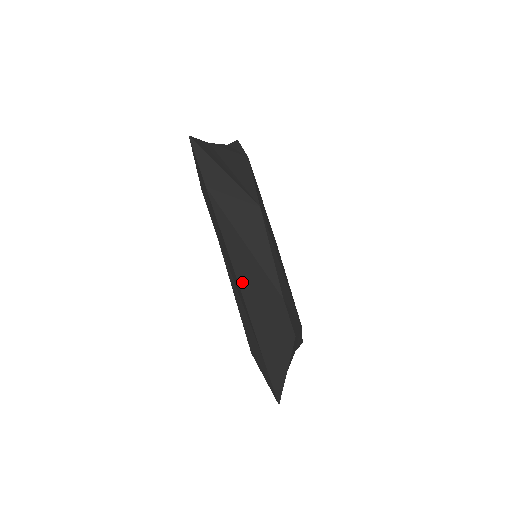
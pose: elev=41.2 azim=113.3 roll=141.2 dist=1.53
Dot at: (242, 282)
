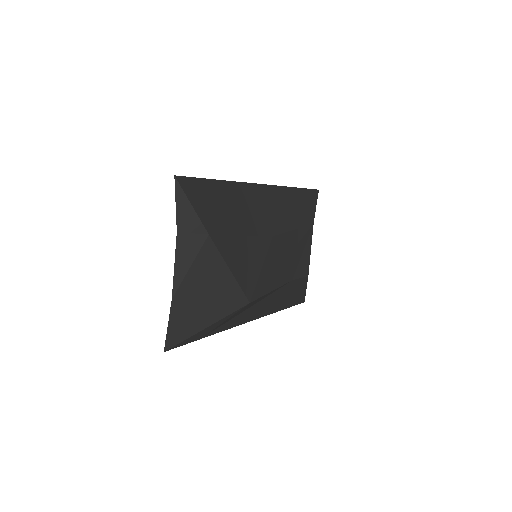
Dot at: (256, 317)
